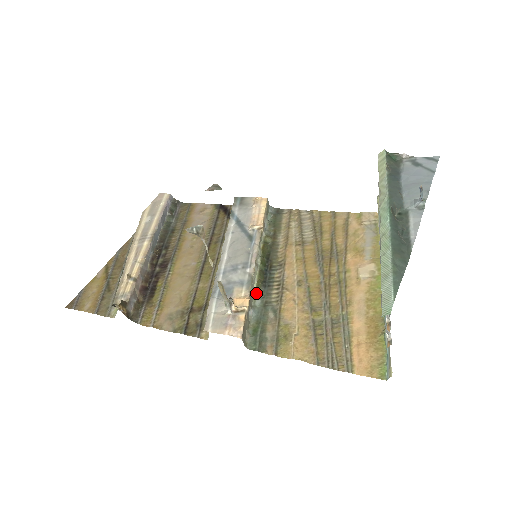
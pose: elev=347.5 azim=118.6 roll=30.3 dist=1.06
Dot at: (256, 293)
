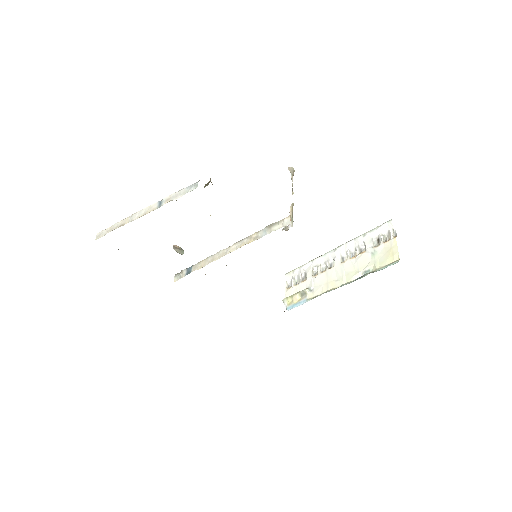
Dot at: occluded
